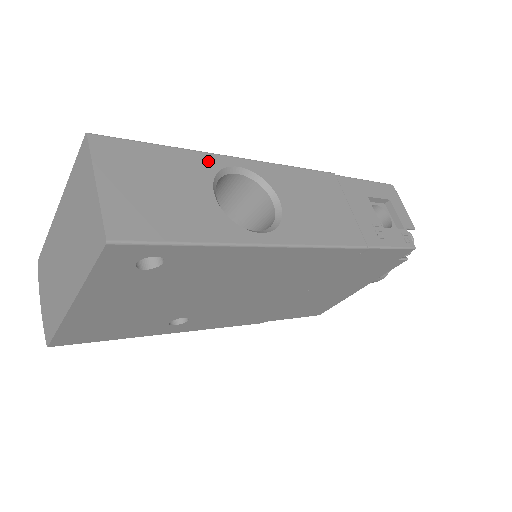
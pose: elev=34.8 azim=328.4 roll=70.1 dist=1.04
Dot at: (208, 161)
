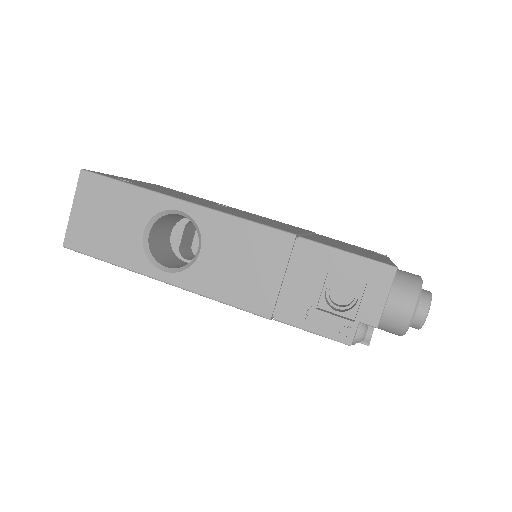
Dot at: (155, 202)
